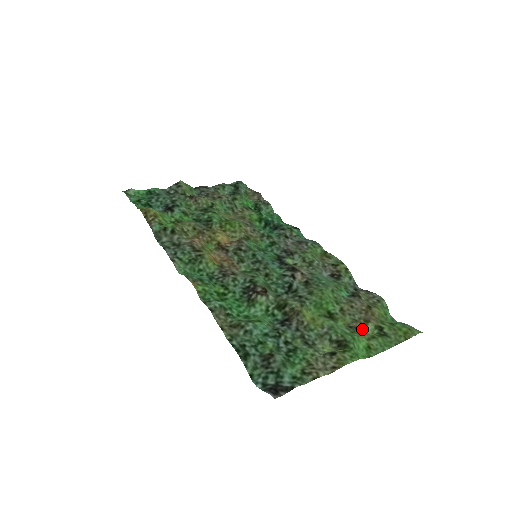
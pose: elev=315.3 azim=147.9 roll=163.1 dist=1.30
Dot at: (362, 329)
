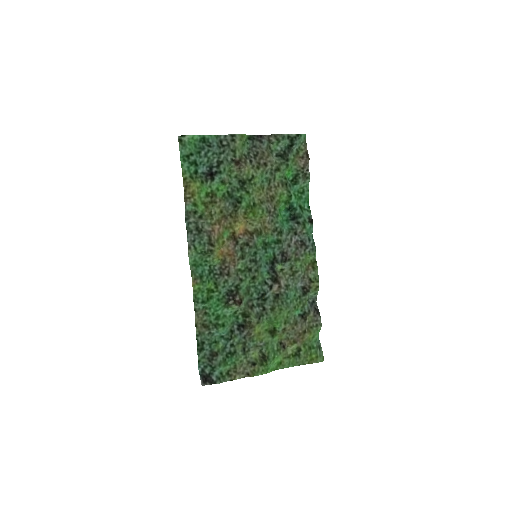
Dot at: (287, 347)
